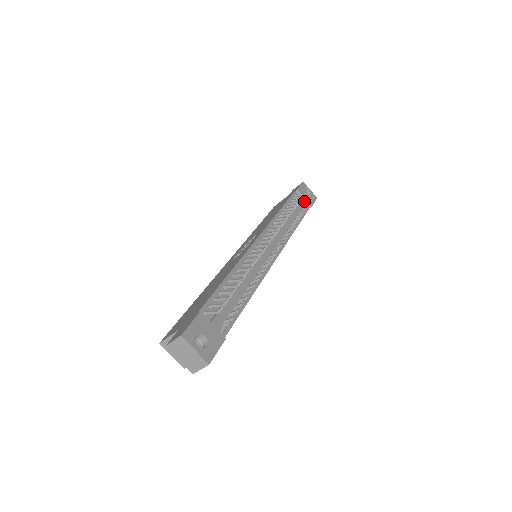
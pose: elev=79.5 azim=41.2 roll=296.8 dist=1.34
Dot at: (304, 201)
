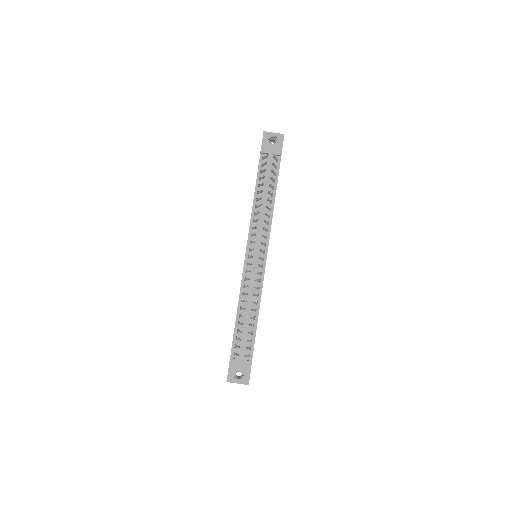
Dot at: (271, 159)
